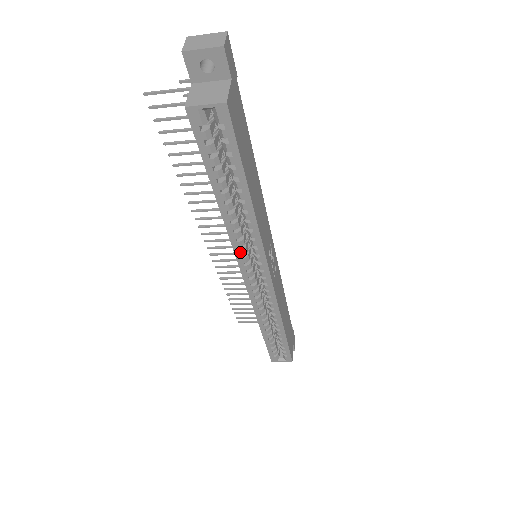
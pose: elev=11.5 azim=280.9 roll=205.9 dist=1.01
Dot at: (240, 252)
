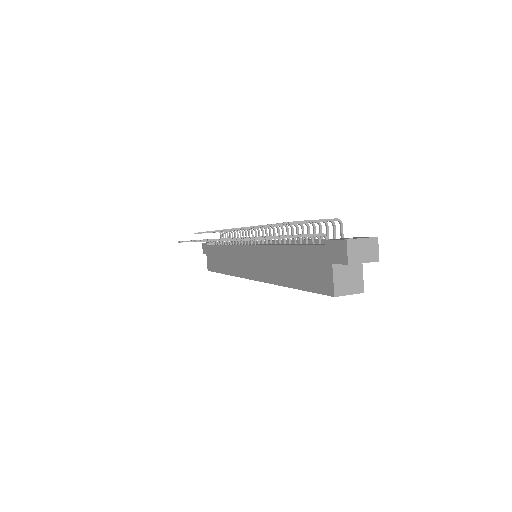
Dot at: occluded
